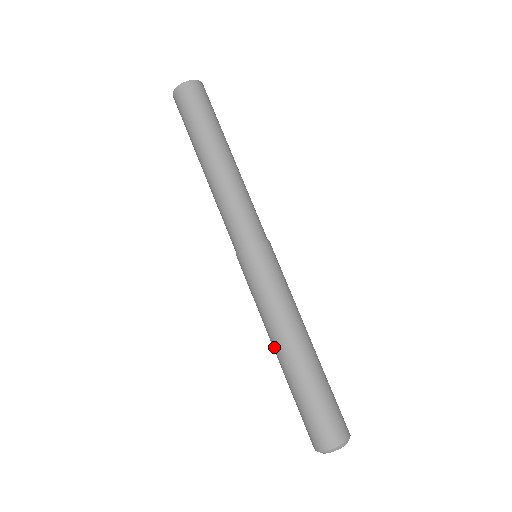
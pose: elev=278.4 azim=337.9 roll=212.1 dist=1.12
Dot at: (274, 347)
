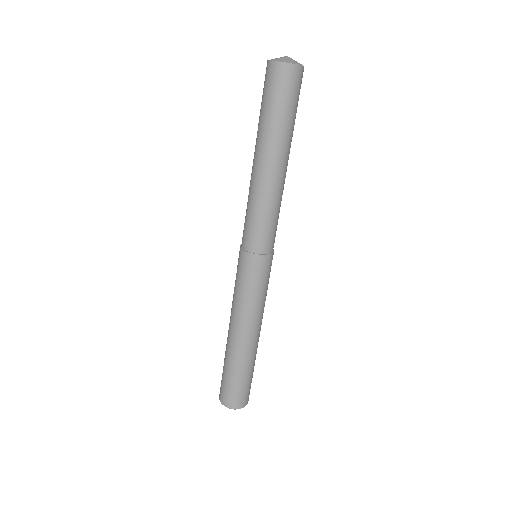
Dot at: (229, 325)
